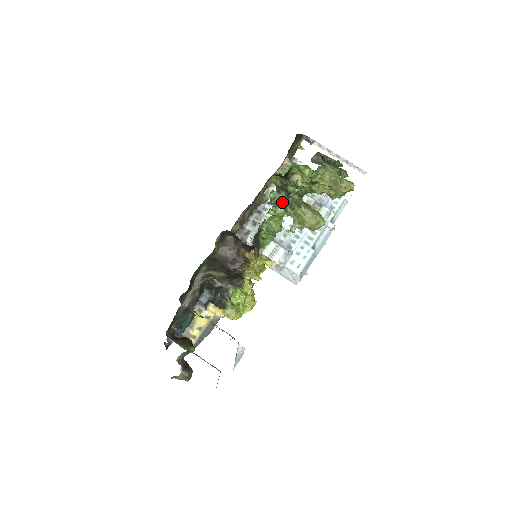
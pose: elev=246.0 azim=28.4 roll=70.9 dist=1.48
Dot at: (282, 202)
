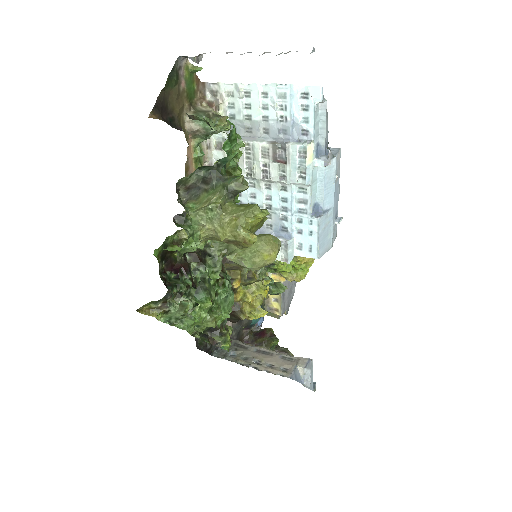
Dot at: occluded
